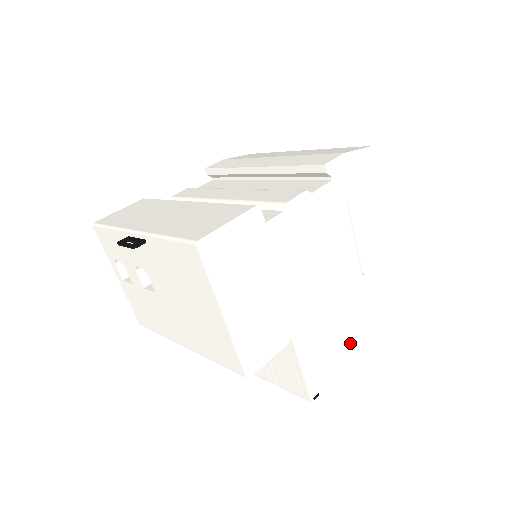
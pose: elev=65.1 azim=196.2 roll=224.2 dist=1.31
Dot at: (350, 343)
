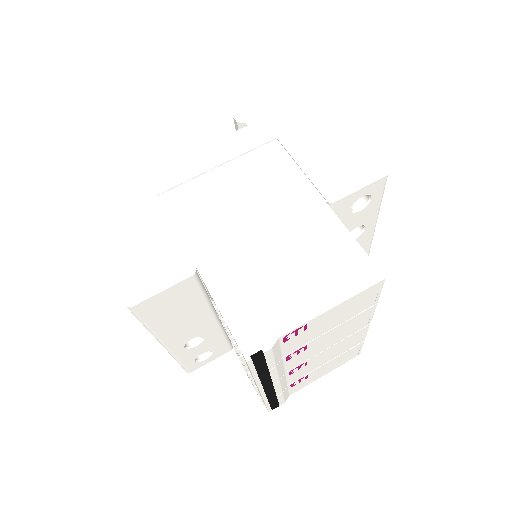
Dot at: (324, 288)
